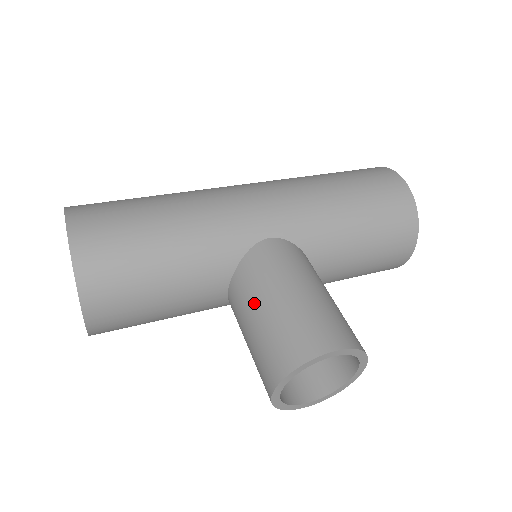
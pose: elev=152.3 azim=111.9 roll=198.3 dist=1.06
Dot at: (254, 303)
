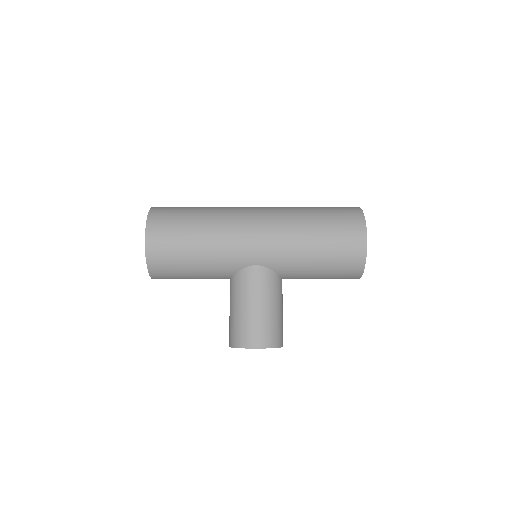
Dot at: (234, 302)
